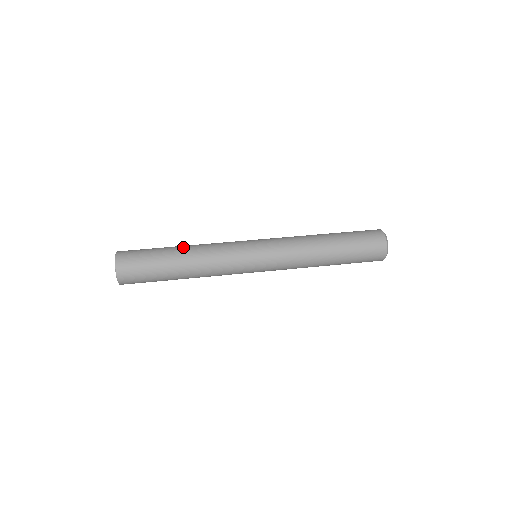
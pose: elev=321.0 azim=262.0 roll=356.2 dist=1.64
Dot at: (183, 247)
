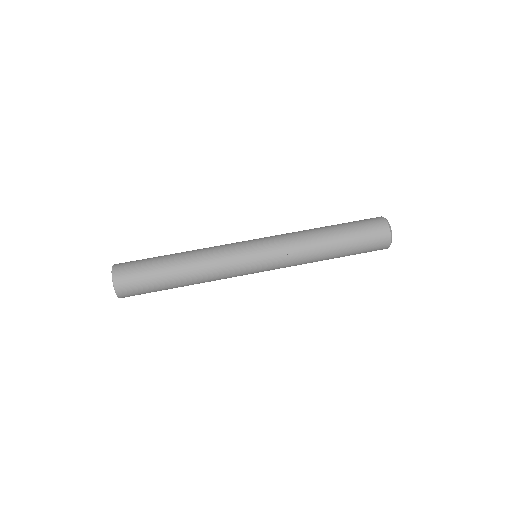
Dot at: (182, 268)
